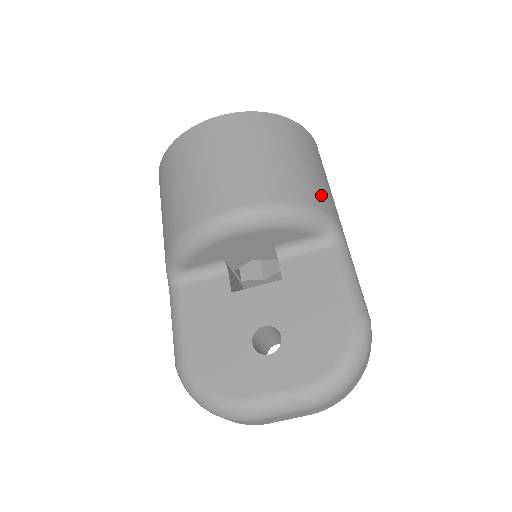
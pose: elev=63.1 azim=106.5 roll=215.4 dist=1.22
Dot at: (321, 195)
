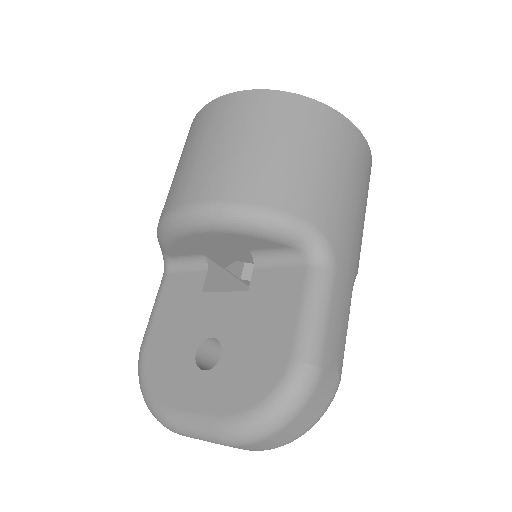
Dot at: (312, 199)
